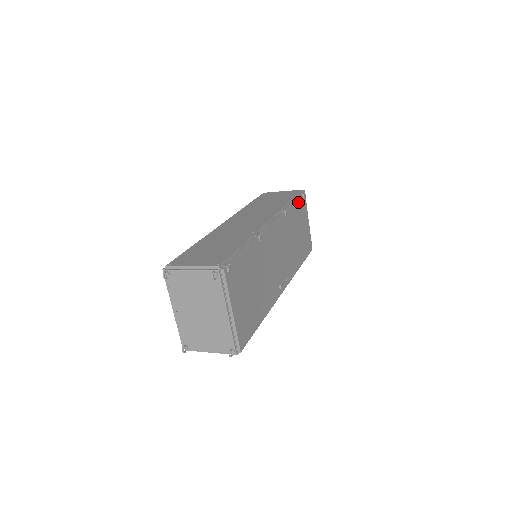
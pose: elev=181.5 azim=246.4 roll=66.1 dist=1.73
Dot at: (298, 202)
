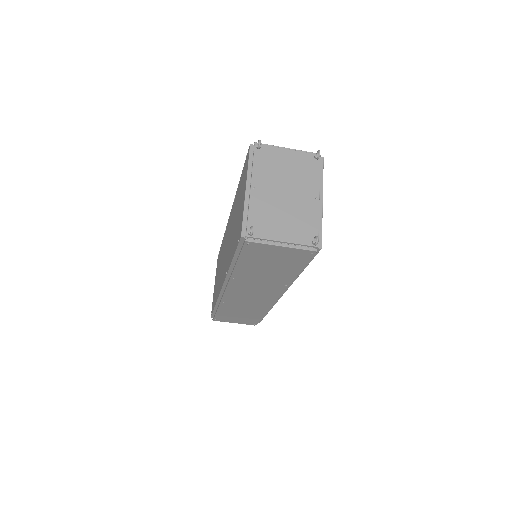
Dot at: occluded
